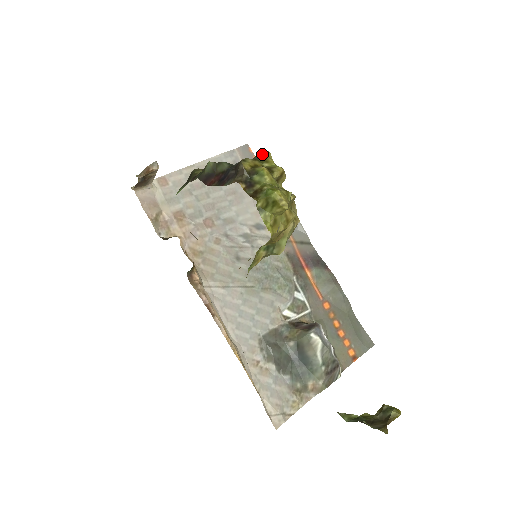
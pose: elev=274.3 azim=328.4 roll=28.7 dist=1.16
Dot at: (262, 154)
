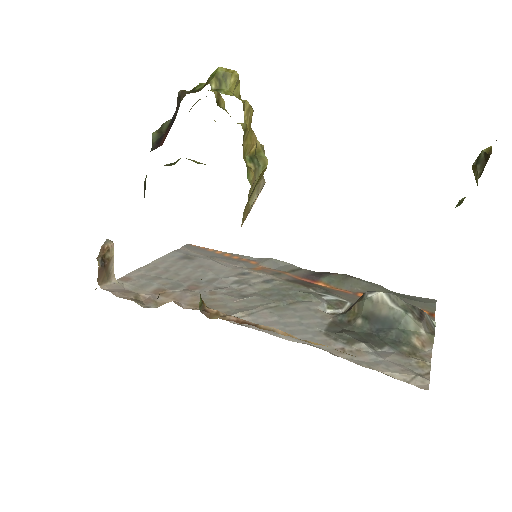
Dot at: (193, 105)
